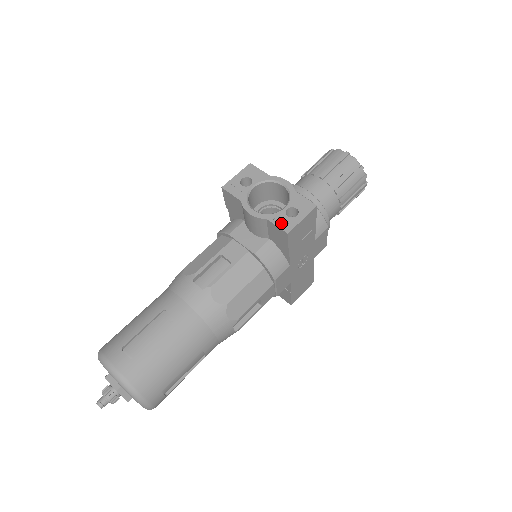
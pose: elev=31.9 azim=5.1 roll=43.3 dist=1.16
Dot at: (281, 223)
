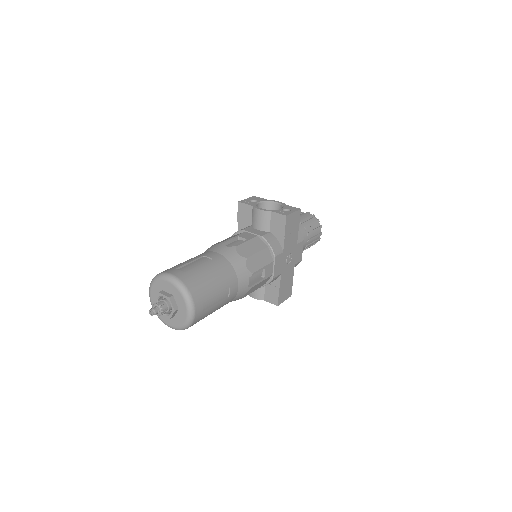
Dot at: (281, 213)
